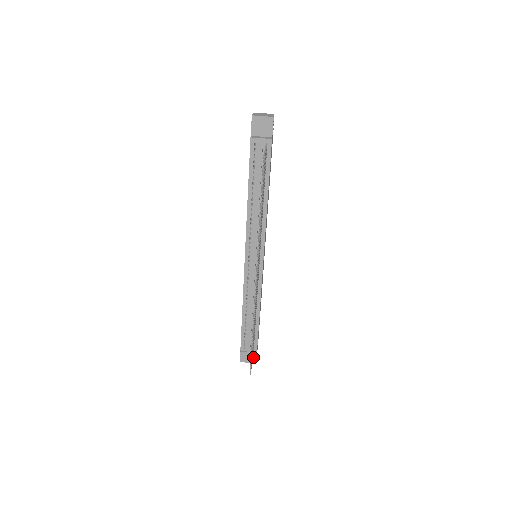
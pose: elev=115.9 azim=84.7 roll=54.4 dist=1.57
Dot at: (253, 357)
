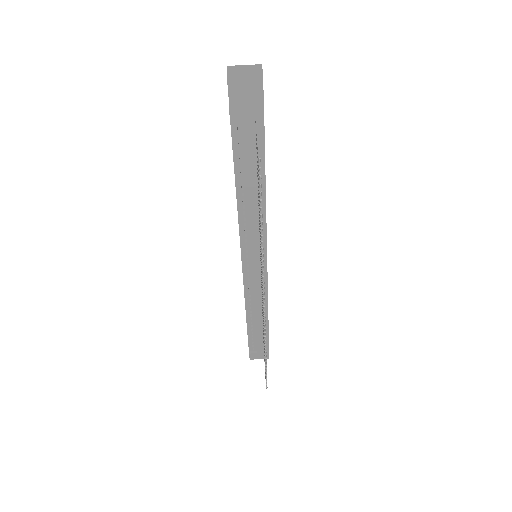
Dot at: occluded
